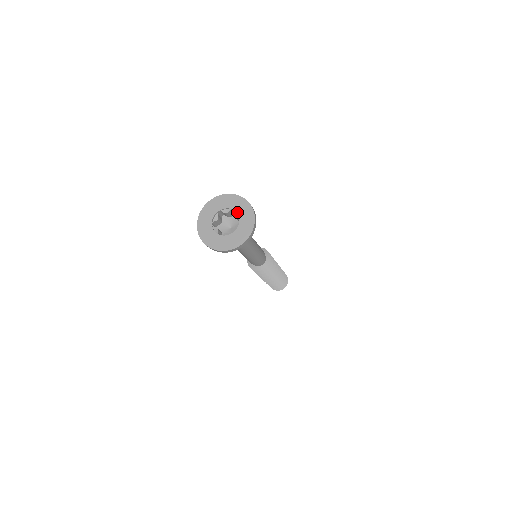
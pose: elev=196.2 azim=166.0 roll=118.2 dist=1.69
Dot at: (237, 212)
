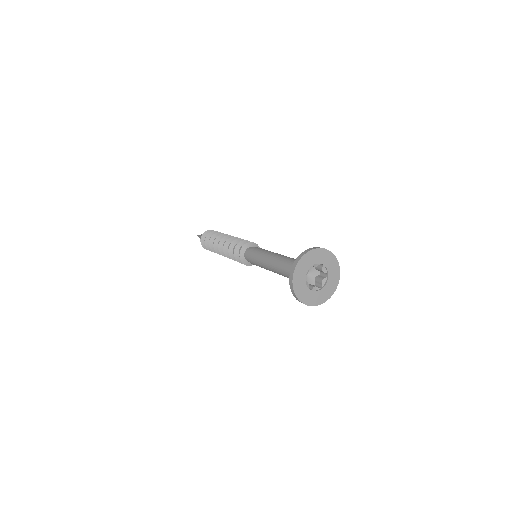
Dot at: (316, 263)
